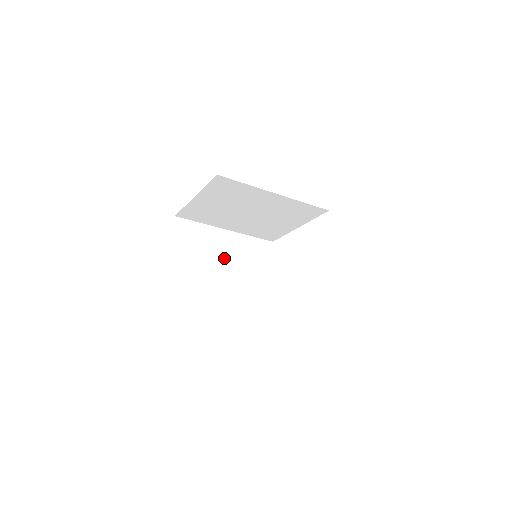
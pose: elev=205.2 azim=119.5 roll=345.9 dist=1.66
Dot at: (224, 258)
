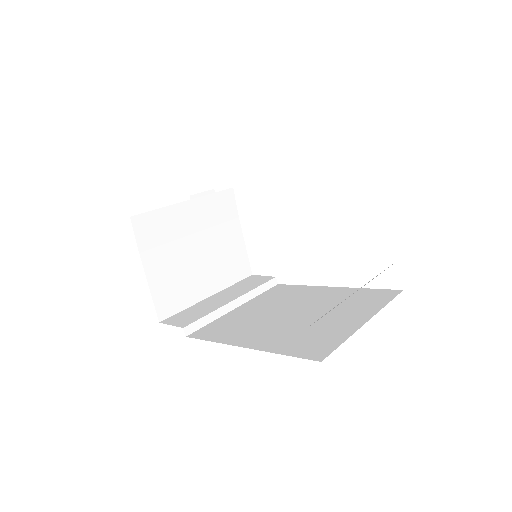
Dot at: (195, 237)
